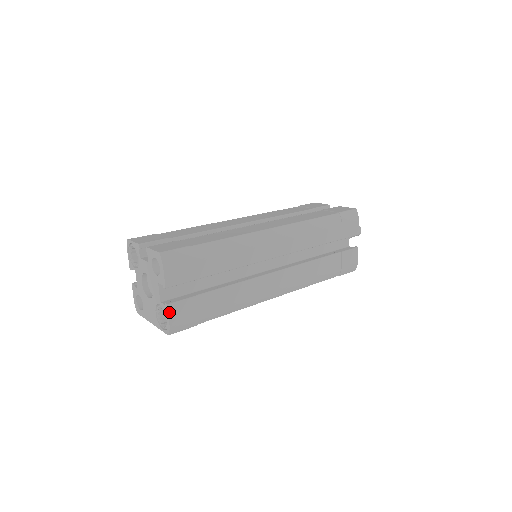
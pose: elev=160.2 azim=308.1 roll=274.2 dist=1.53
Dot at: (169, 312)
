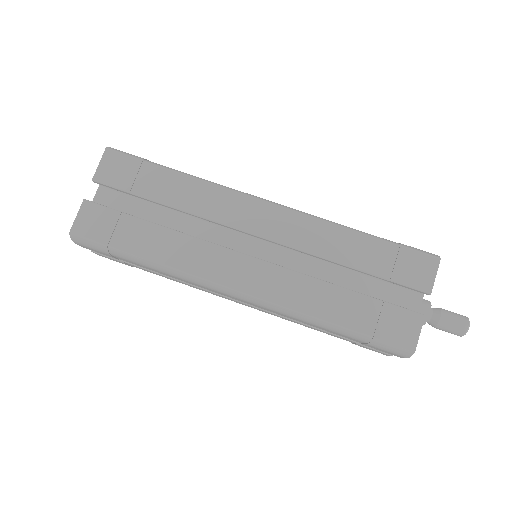
Dot at: (95, 253)
